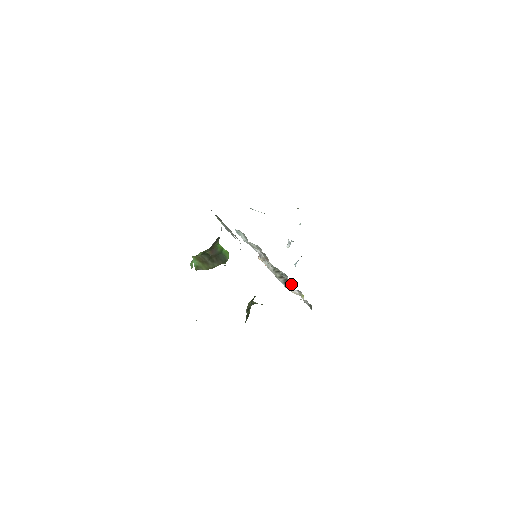
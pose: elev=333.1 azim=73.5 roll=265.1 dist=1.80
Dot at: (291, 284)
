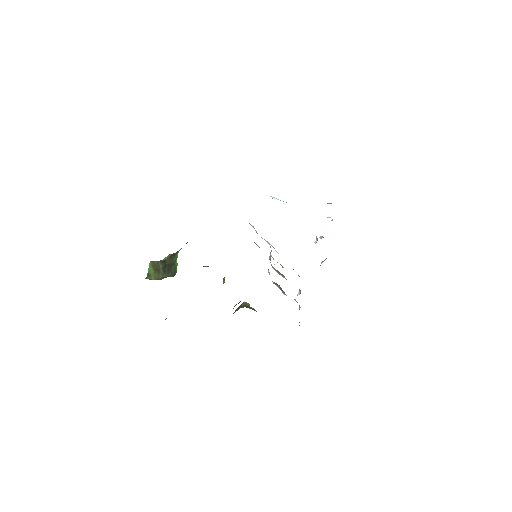
Dot at: occluded
